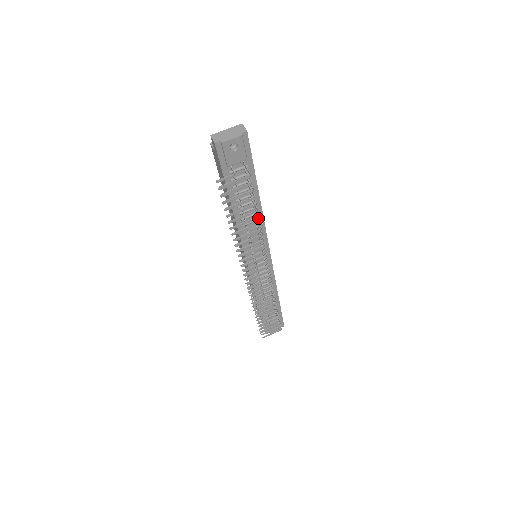
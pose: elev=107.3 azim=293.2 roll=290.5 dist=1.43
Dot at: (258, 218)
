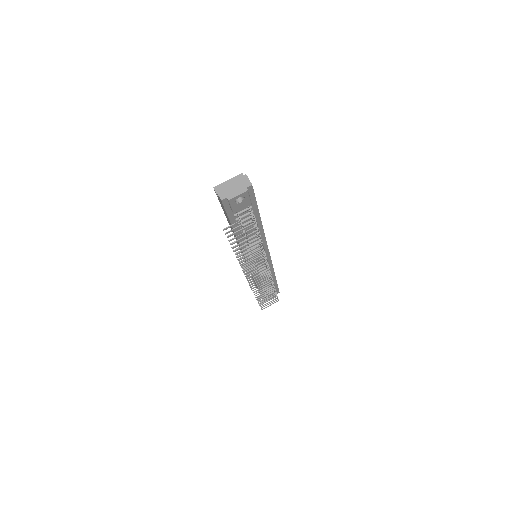
Dot at: occluded
